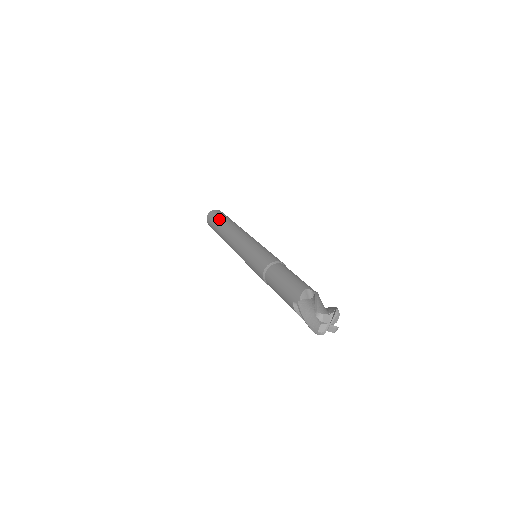
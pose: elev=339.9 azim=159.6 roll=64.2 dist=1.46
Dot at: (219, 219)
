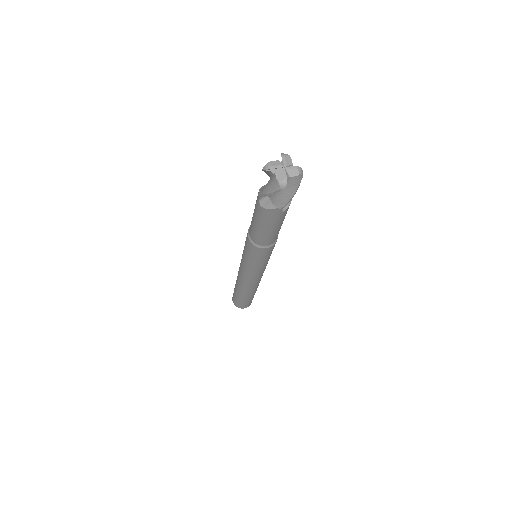
Dot at: occluded
